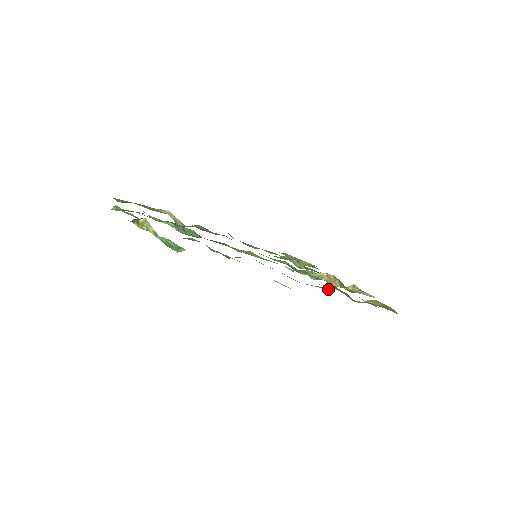
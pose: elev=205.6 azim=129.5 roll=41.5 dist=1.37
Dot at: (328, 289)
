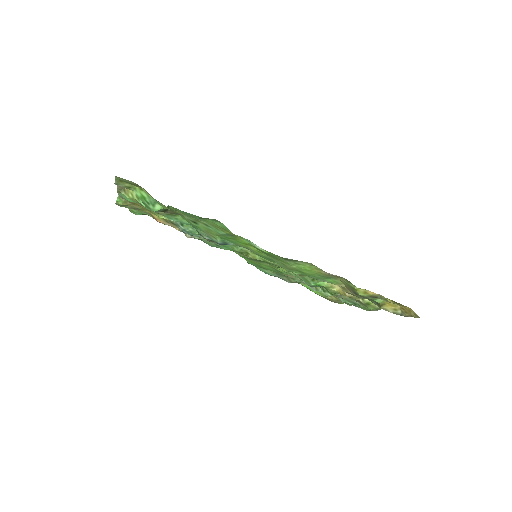
Dot at: (322, 271)
